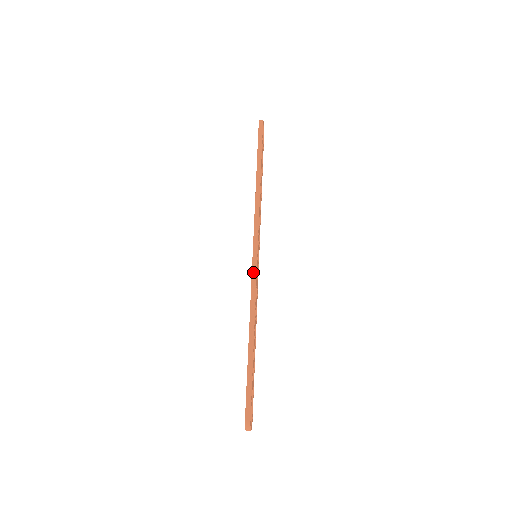
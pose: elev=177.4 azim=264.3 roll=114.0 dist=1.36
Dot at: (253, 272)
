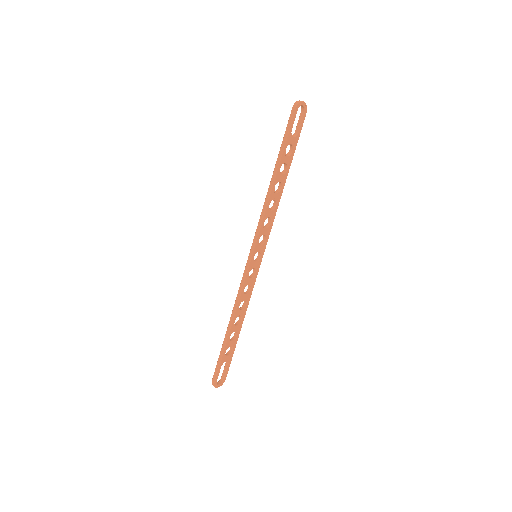
Dot at: (244, 273)
